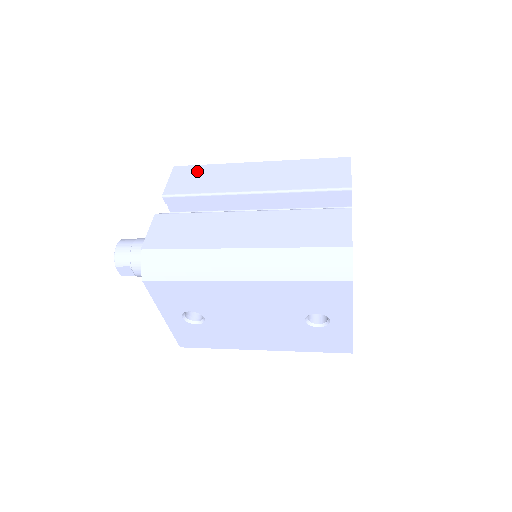
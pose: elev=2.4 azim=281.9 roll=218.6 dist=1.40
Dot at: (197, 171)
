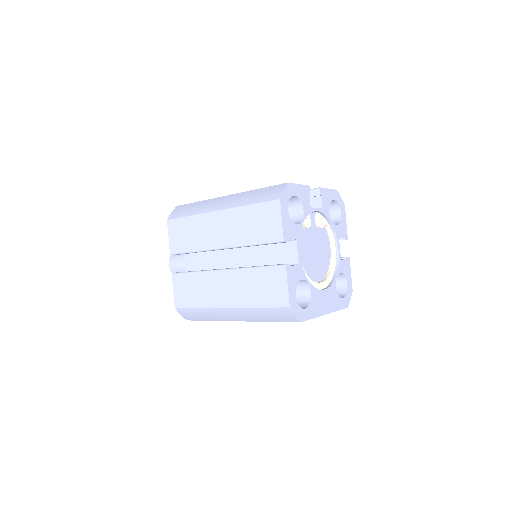
Dot at: (182, 226)
